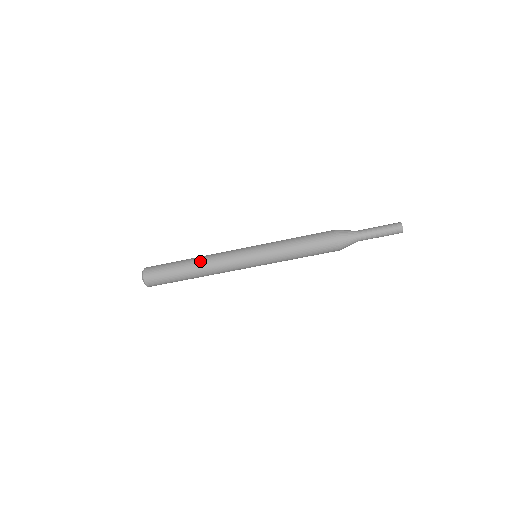
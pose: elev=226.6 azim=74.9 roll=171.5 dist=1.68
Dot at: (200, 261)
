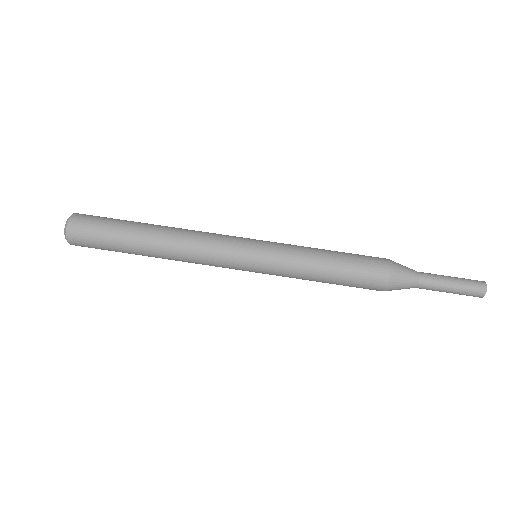
Dot at: (171, 227)
